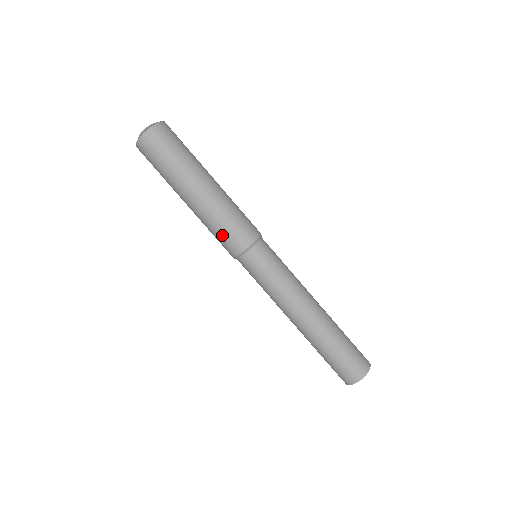
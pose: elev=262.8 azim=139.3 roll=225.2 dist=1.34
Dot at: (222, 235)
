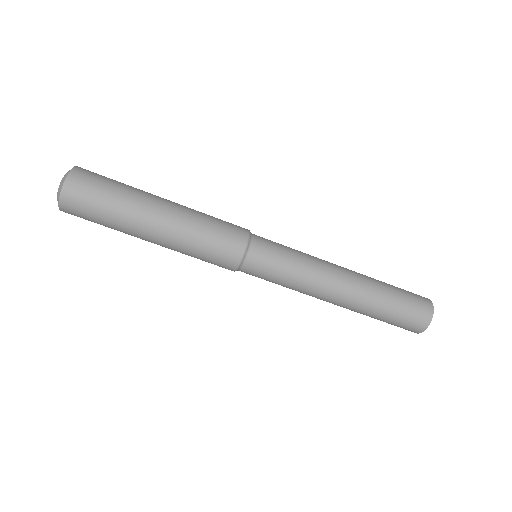
Dot at: (208, 258)
